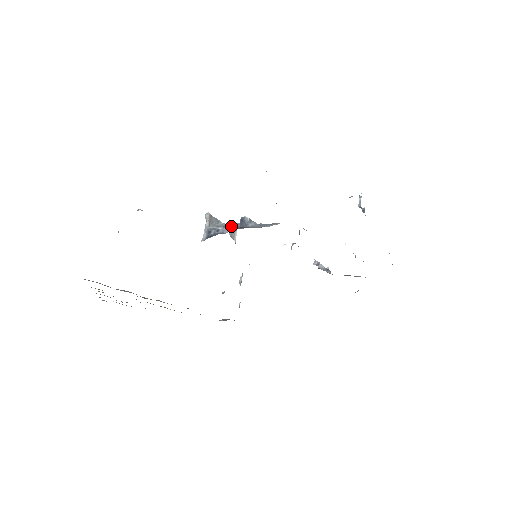
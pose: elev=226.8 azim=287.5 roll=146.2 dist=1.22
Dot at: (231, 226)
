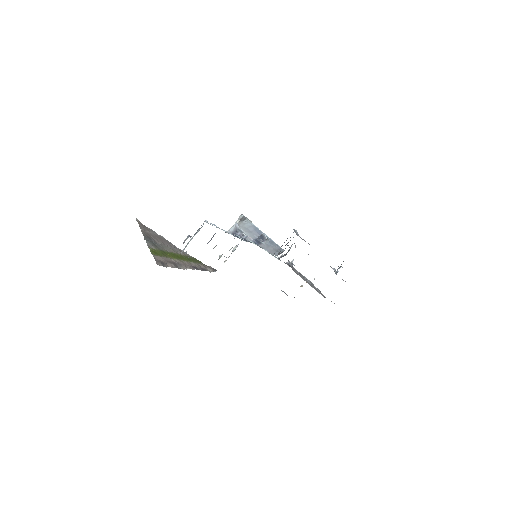
Dot at: (253, 235)
